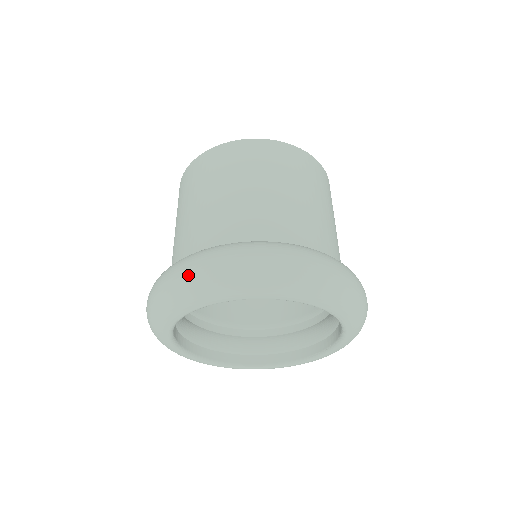
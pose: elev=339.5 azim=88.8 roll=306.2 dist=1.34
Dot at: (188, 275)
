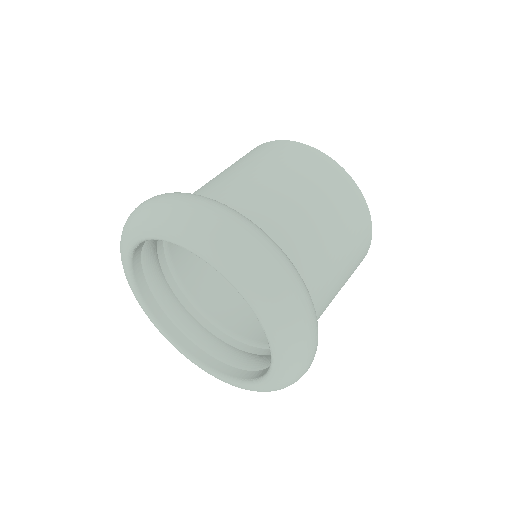
Dot at: (160, 201)
